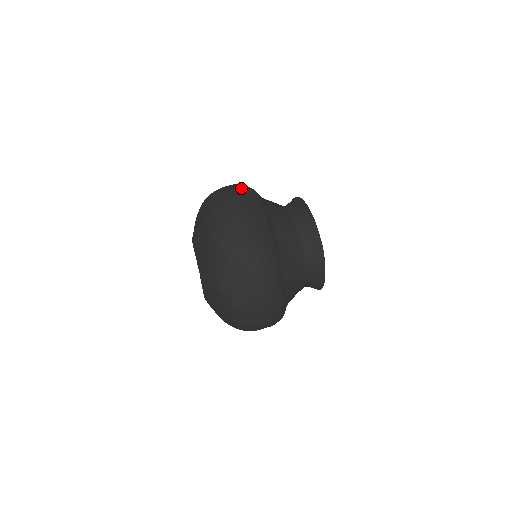
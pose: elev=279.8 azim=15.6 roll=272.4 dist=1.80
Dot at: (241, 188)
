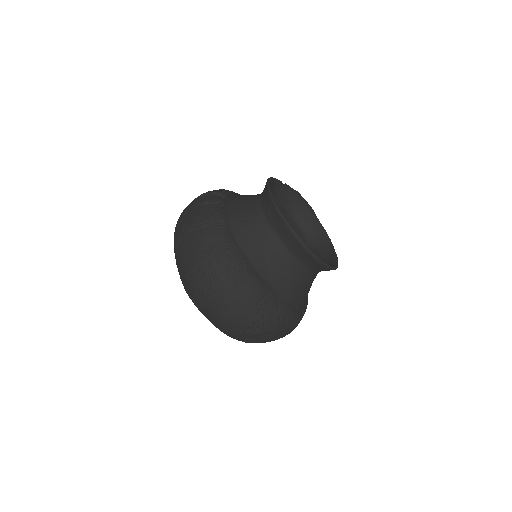
Dot at: (215, 264)
